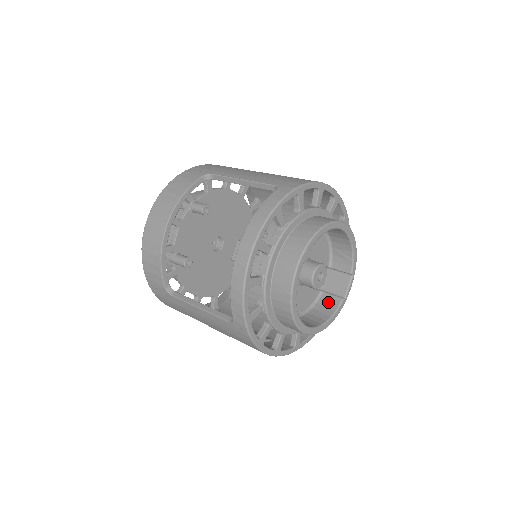
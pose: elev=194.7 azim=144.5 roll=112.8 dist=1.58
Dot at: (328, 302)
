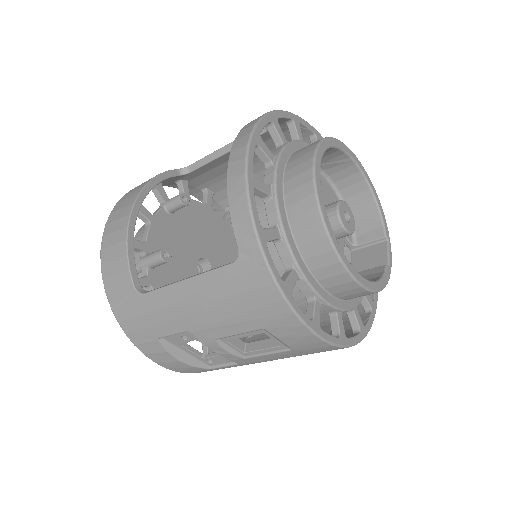
Dot at: (367, 275)
